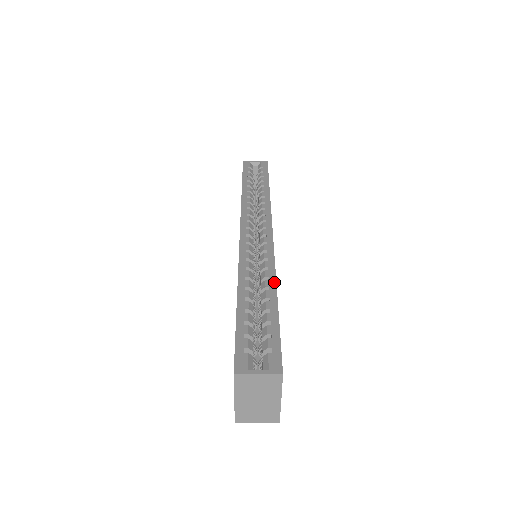
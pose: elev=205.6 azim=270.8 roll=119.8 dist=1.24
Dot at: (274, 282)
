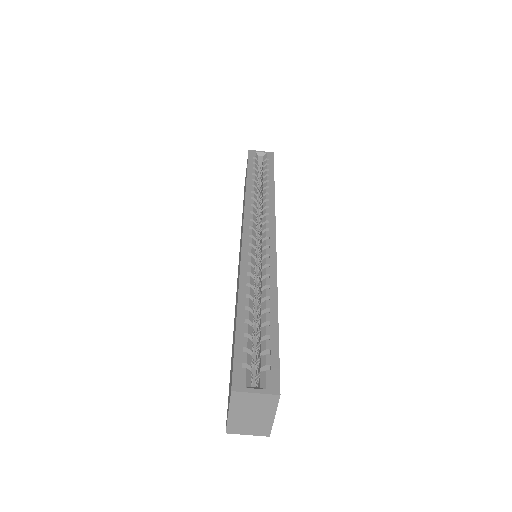
Dot at: (275, 292)
